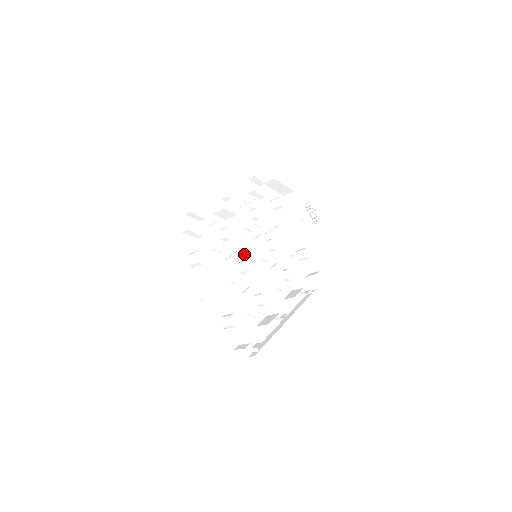
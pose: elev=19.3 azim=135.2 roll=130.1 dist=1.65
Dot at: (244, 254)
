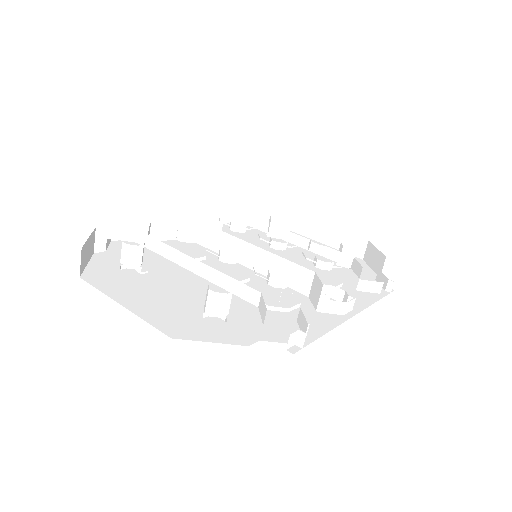
Dot at: (239, 264)
